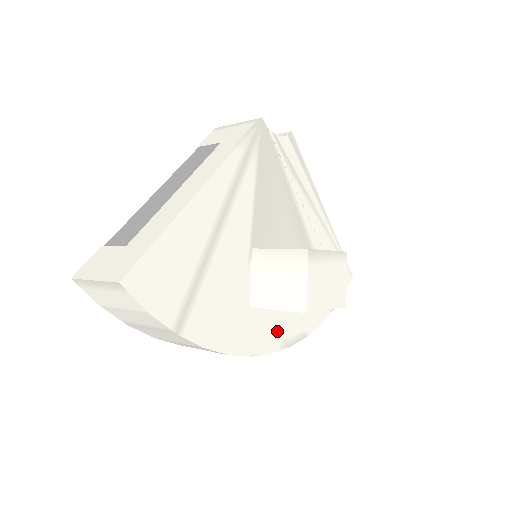
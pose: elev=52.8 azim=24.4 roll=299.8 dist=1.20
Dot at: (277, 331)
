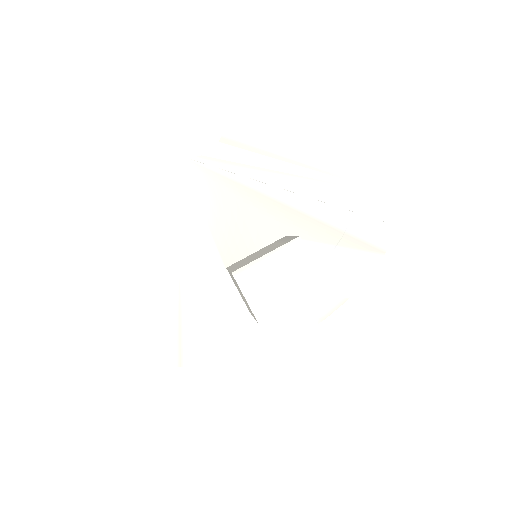
Dot at: (298, 314)
